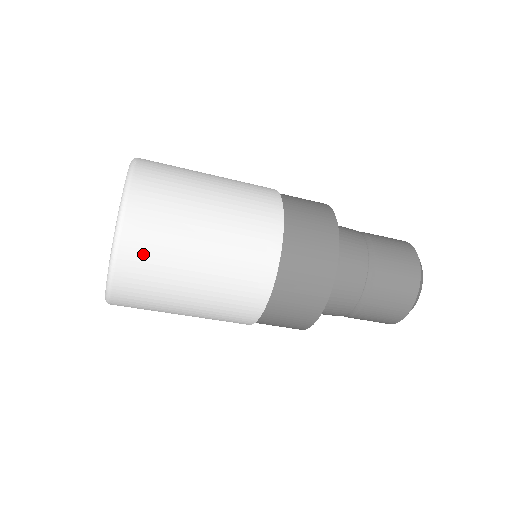
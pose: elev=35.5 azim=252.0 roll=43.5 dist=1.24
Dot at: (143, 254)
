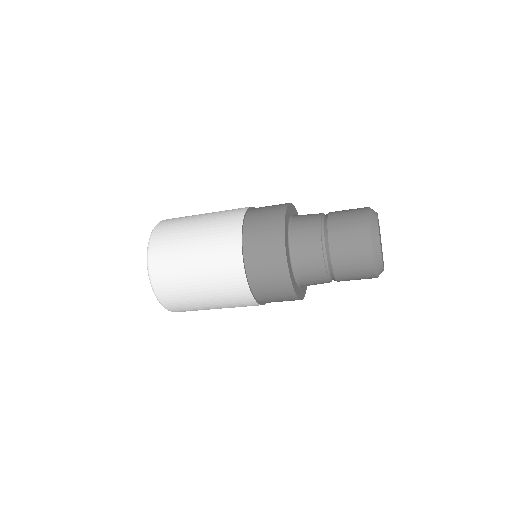
Dot at: (174, 302)
